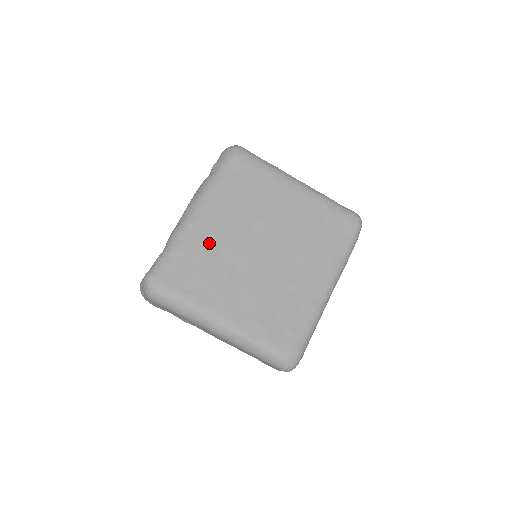
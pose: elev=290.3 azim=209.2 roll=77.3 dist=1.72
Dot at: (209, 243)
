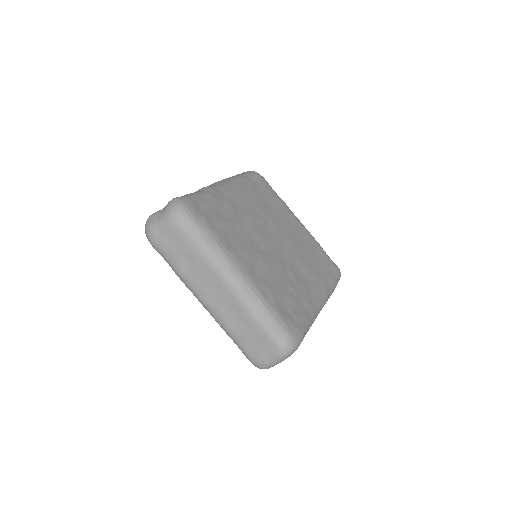
Dot at: (235, 209)
